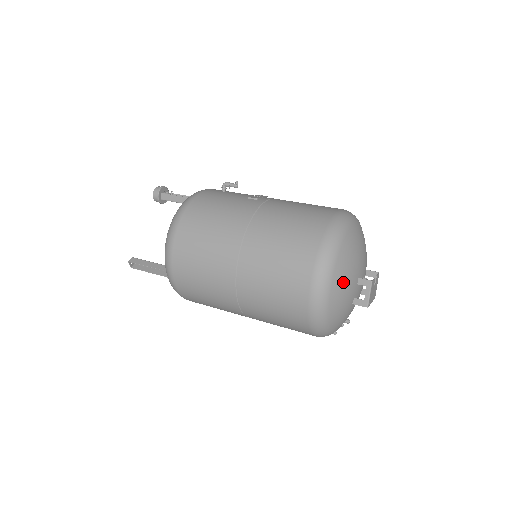
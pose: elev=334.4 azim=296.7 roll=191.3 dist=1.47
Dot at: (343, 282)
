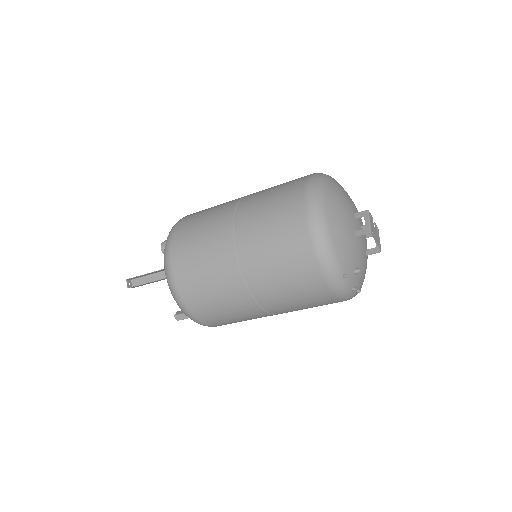
Dot at: (337, 200)
